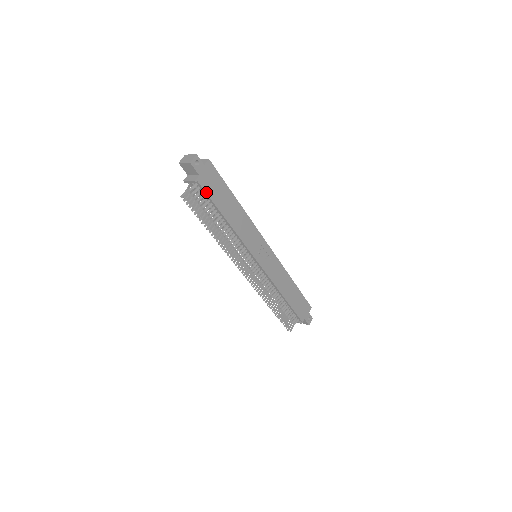
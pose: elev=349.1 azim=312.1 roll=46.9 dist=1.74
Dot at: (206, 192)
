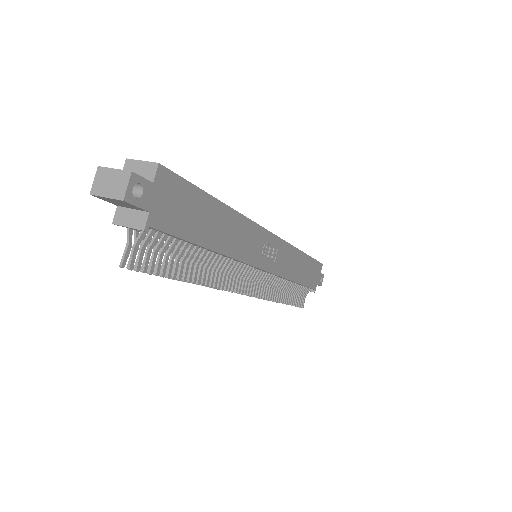
Dot at: (170, 233)
